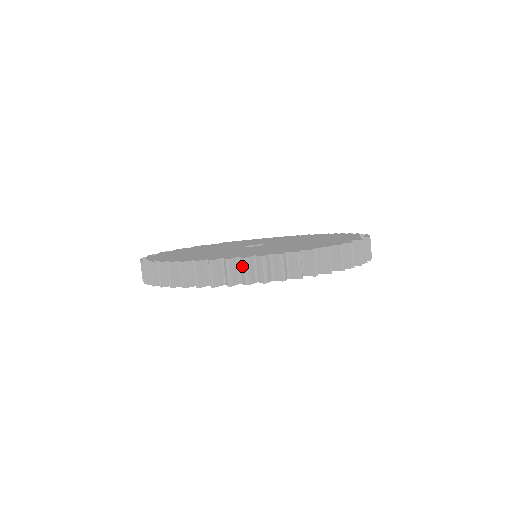
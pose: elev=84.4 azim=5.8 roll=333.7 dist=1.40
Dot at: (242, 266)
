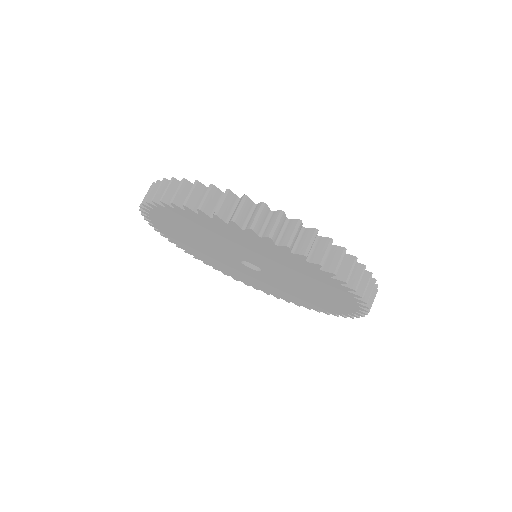
Dot at: (357, 271)
